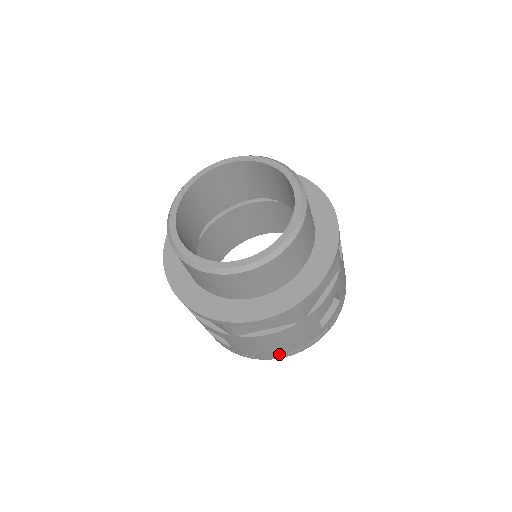
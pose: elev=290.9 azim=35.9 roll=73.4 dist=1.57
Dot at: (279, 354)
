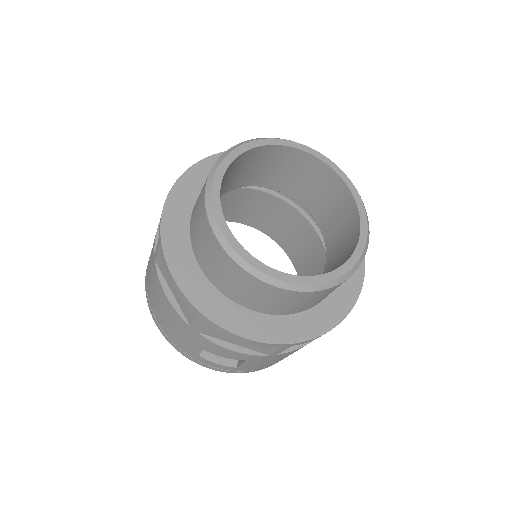
Dot at: occluded
